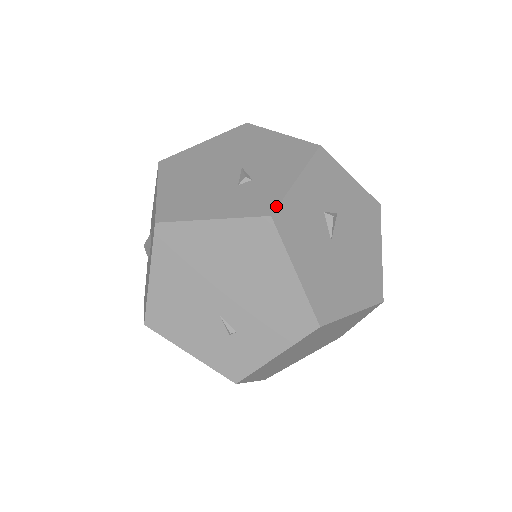
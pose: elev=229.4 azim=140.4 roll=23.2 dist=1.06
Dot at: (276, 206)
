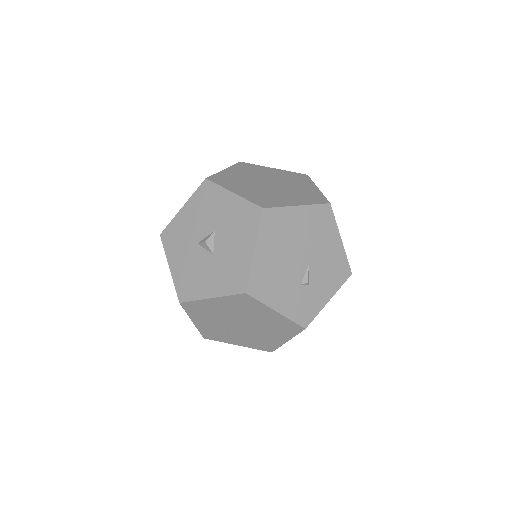
Dot at: occluded
